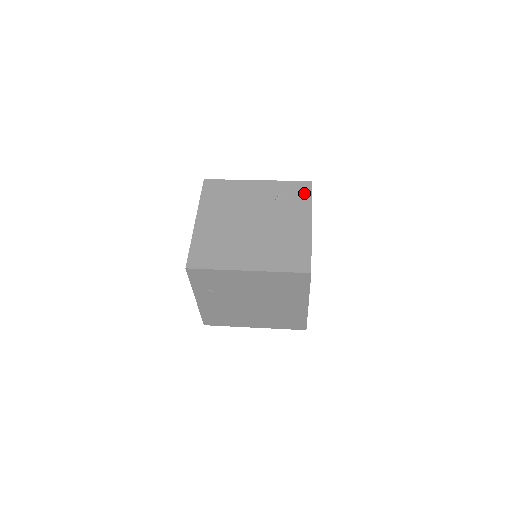
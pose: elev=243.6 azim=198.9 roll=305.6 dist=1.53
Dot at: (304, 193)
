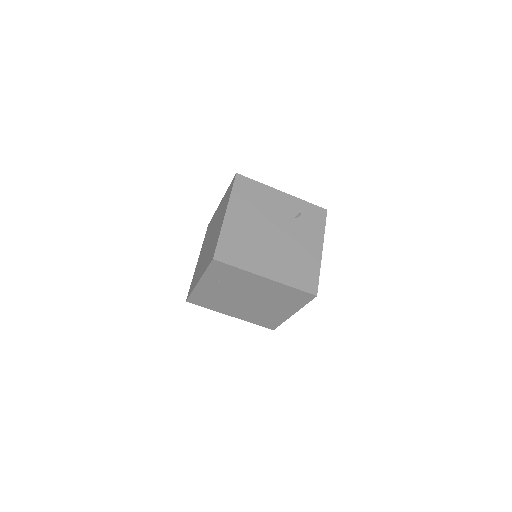
Dot at: (320, 219)
